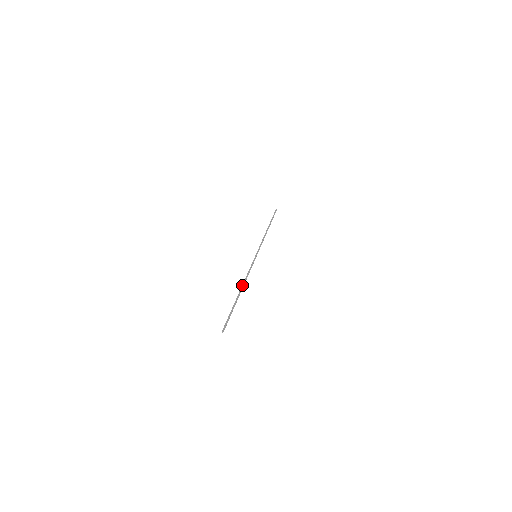
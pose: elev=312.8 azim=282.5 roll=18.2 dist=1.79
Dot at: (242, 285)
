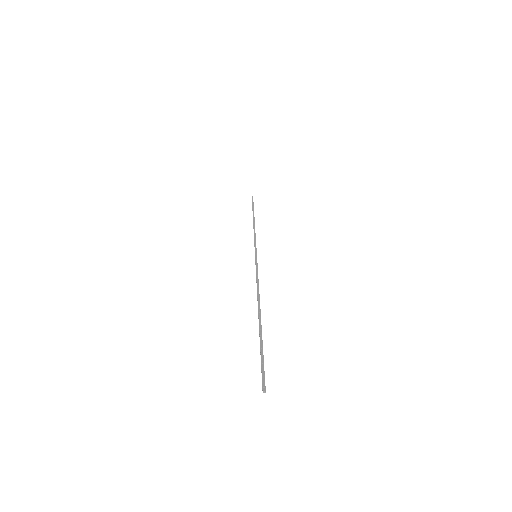
Dot at: occluded
